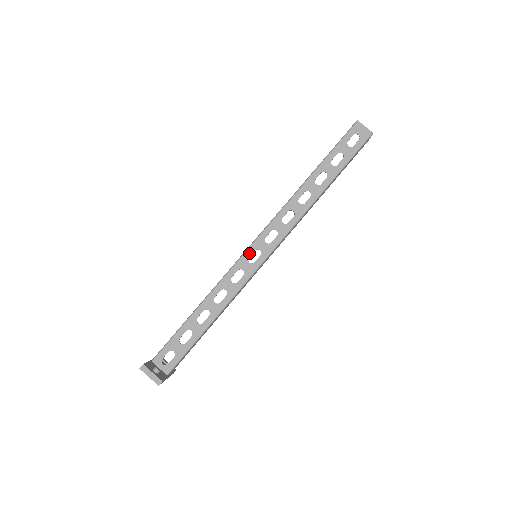
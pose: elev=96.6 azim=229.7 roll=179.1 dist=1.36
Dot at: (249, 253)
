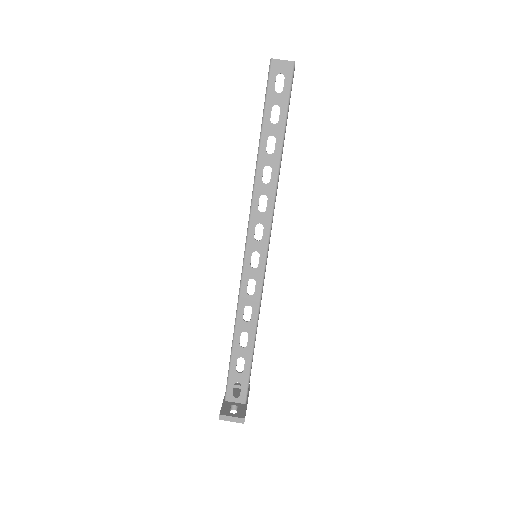
Dot at: (248, 260)
